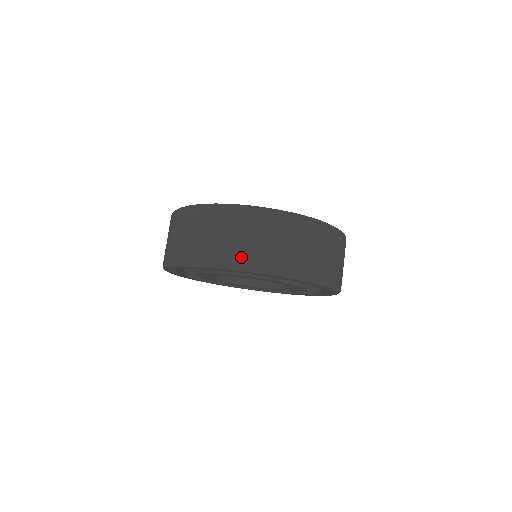
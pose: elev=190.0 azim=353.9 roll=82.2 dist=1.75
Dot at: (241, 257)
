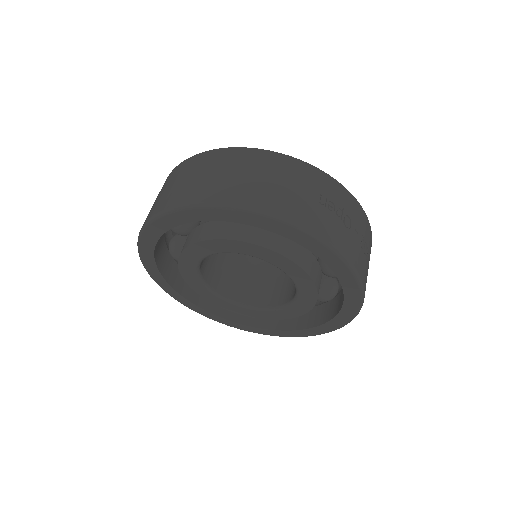
Dot at: (336, 235)
